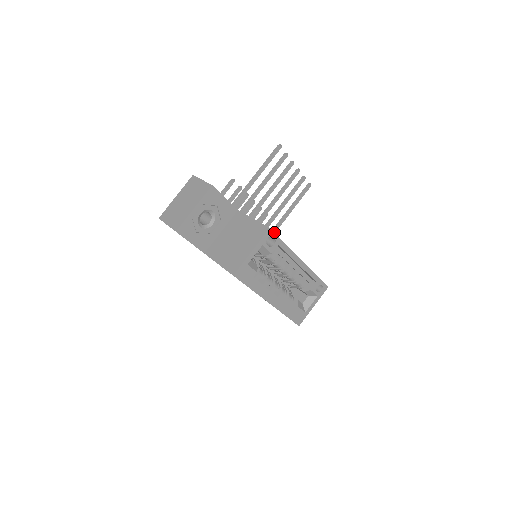
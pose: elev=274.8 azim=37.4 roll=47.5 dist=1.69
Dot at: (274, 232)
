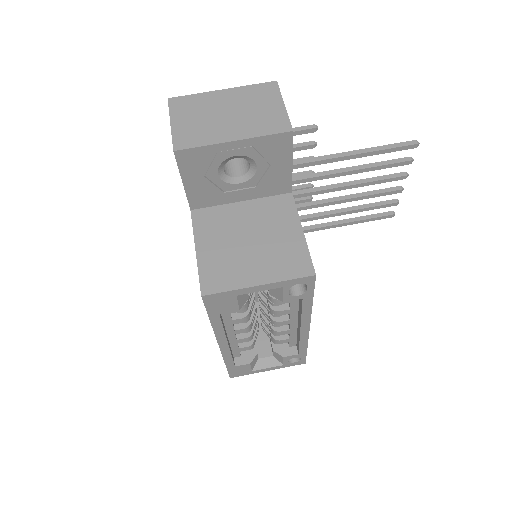
Dot at: occluded
